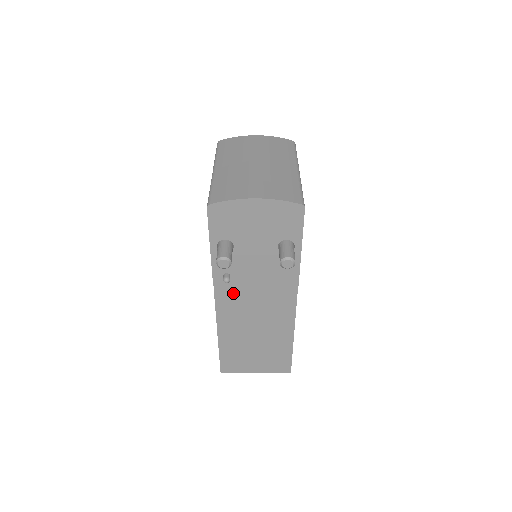
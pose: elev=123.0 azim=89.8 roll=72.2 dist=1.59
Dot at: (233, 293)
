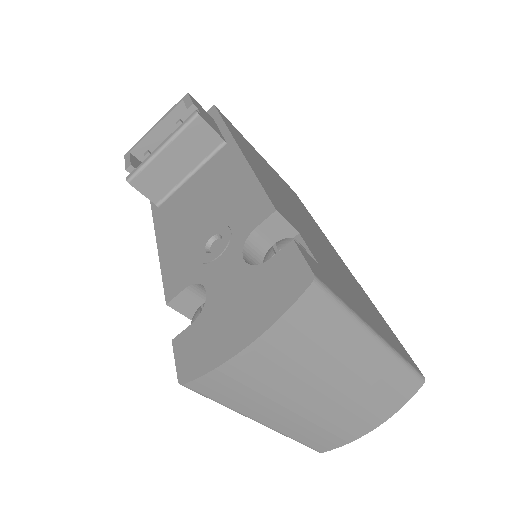
Dot at: occluded
